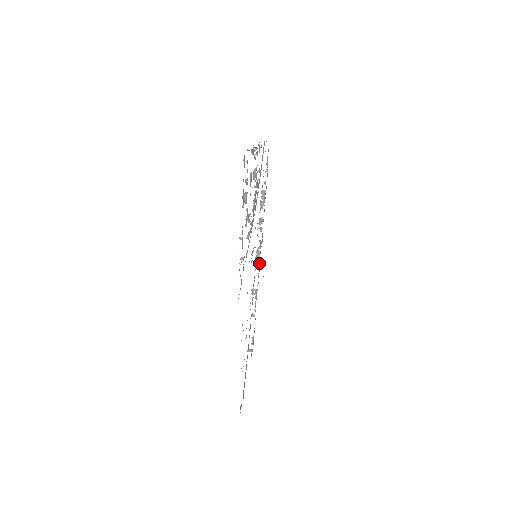
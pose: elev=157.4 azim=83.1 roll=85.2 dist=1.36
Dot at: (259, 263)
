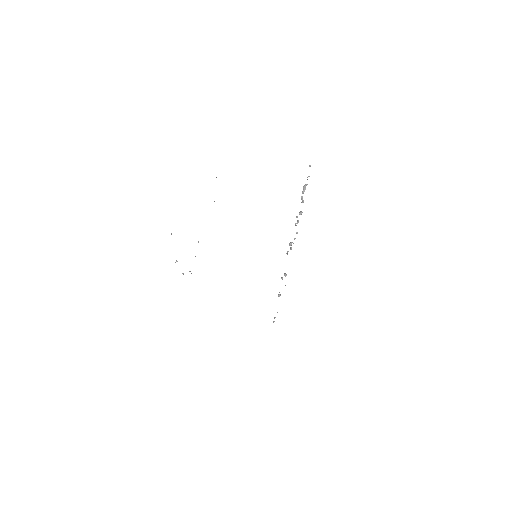
Dot at: occluded
